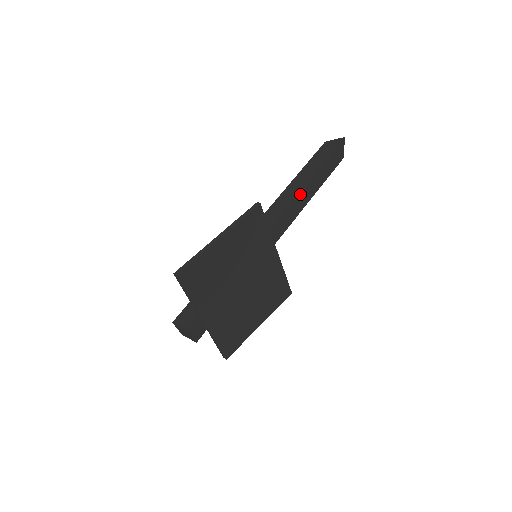
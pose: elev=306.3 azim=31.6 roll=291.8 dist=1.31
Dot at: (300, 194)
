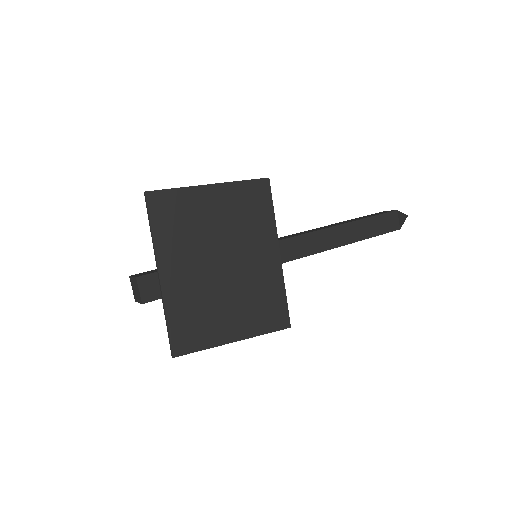
Dot at: (333, 228)
